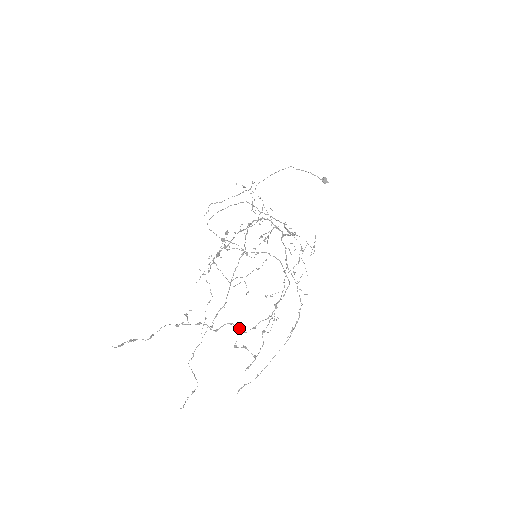
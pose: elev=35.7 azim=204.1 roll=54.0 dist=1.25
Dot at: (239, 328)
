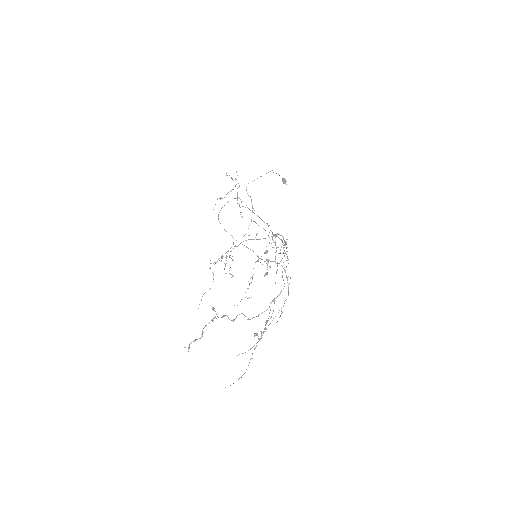
Dot at: occluded
